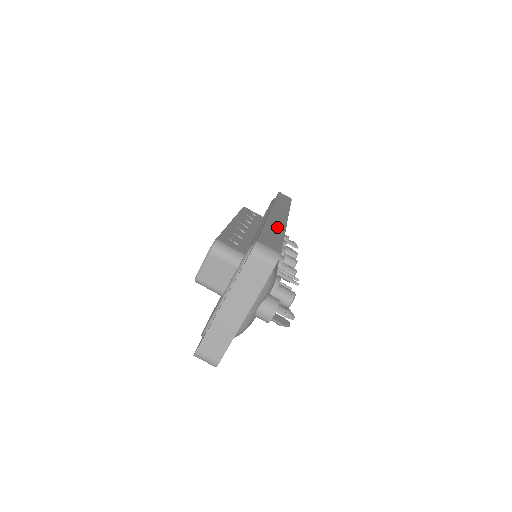
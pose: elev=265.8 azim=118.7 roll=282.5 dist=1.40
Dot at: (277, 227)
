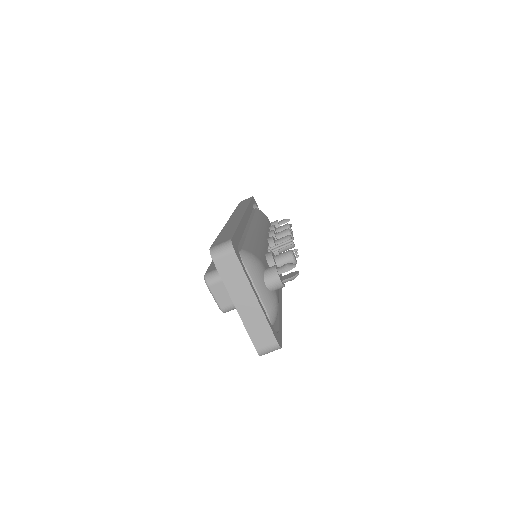
Dot at: occluded
